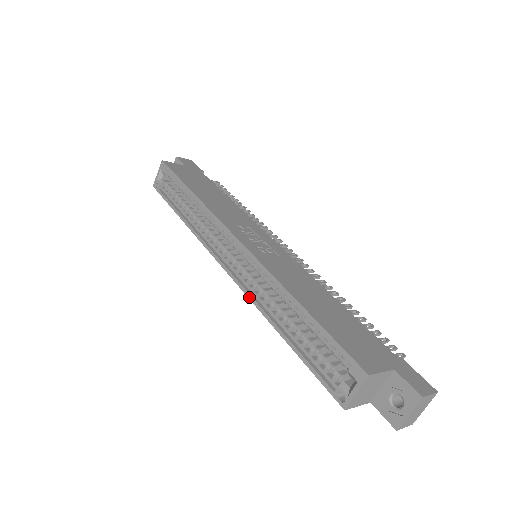
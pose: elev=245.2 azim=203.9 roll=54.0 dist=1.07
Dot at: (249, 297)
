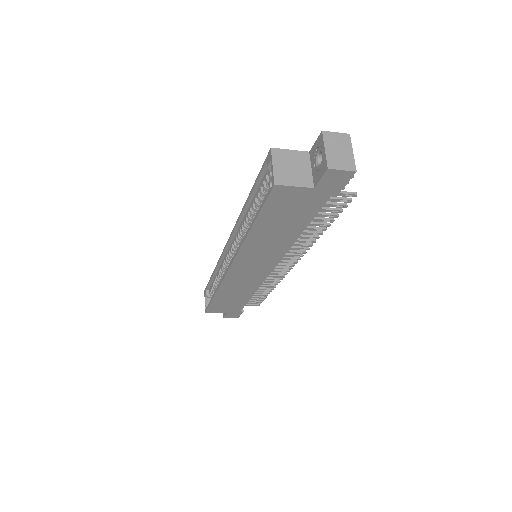
Dot at: (237, 251)
